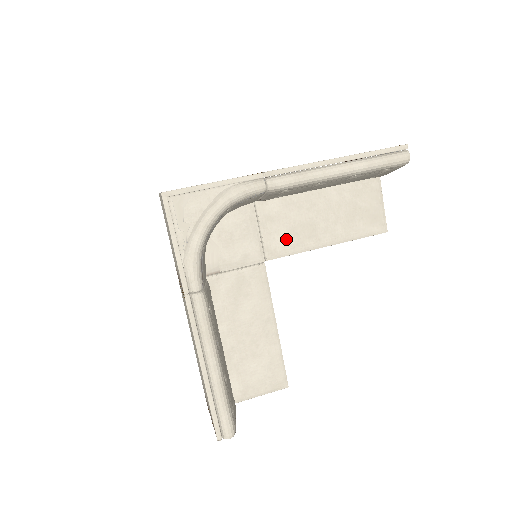
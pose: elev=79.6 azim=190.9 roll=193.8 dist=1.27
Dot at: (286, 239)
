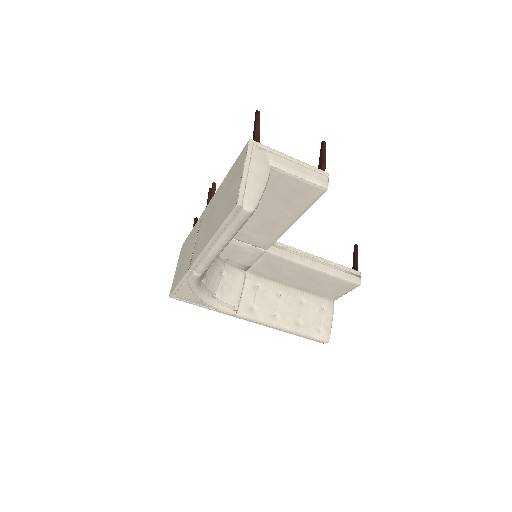
Dot at: (262, 237)
